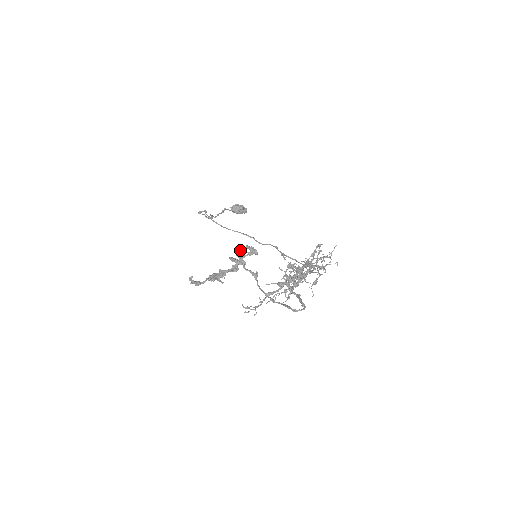
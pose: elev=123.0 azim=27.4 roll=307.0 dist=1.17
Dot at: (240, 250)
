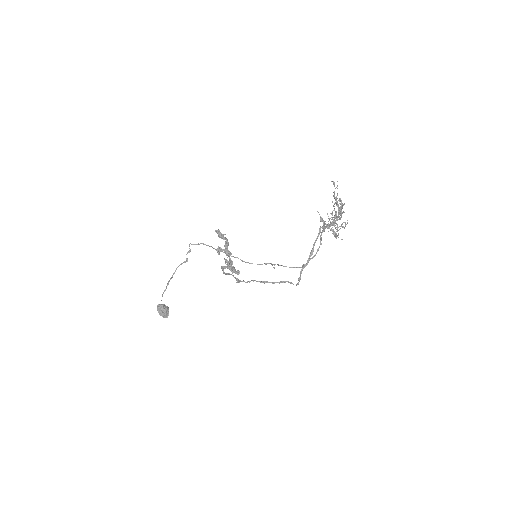
Dot at: (225, 268)
